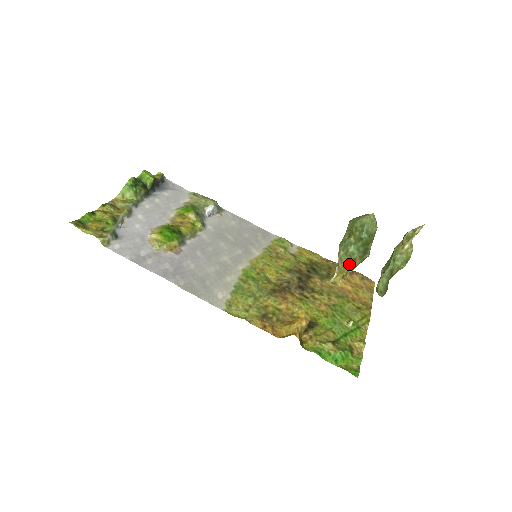
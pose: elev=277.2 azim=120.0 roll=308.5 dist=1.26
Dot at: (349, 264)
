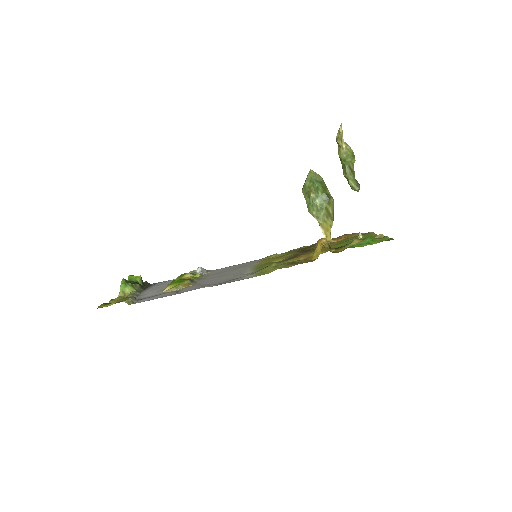
Dot at: (326, 216)
